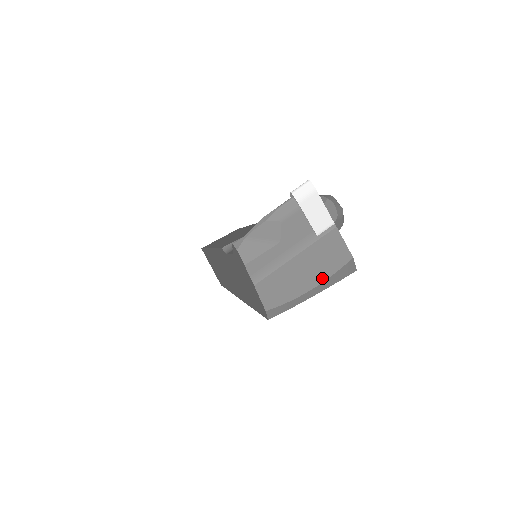
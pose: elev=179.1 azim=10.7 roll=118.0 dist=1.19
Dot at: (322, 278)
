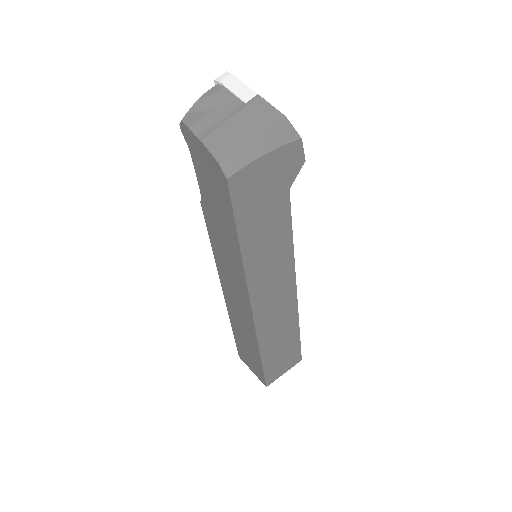
Dot at: (263, 134)
